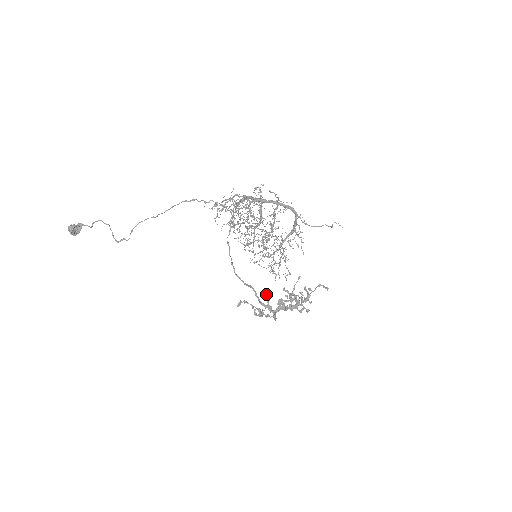
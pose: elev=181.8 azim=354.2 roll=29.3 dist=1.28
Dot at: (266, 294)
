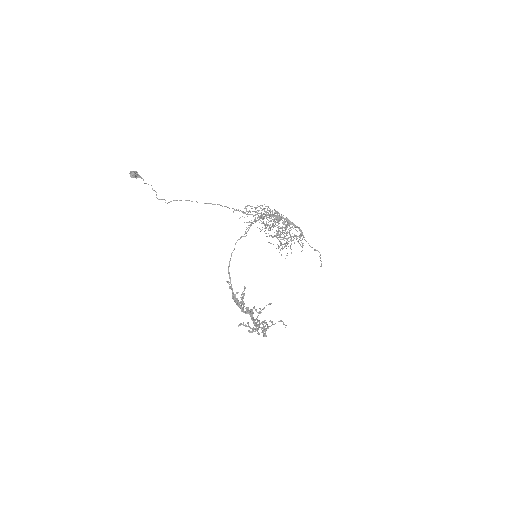
Dot at: (240, 302)
